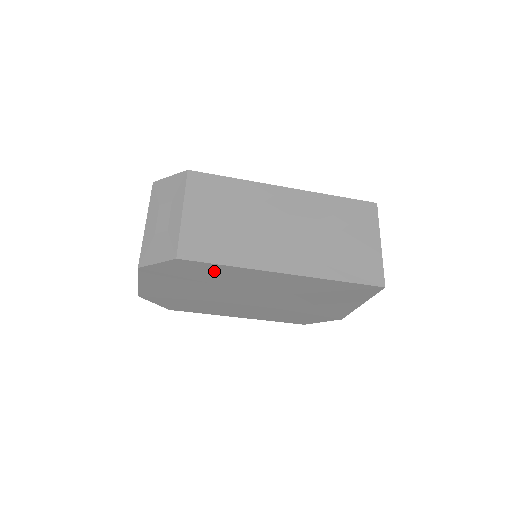
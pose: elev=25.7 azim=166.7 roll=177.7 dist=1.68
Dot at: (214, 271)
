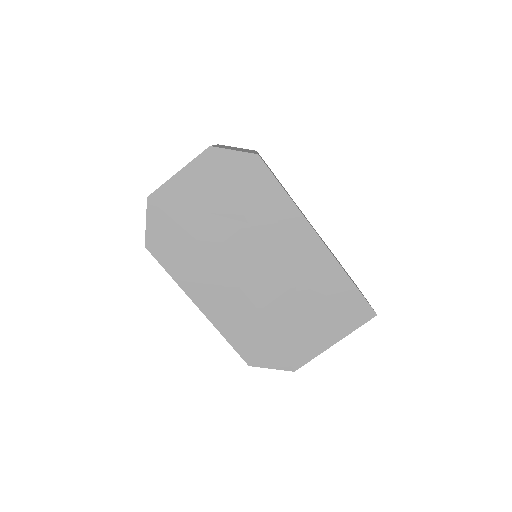
Dot at: (268, 196)
